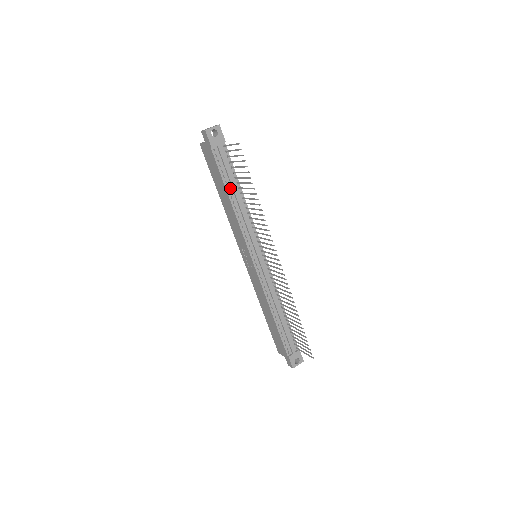
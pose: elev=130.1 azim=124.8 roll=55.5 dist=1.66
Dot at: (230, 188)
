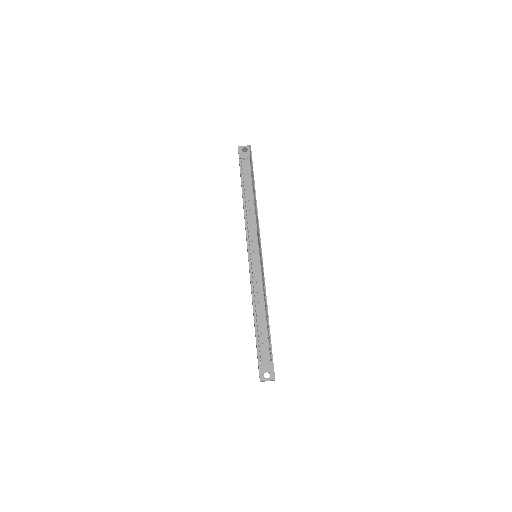
Dot at: (246, 191)
